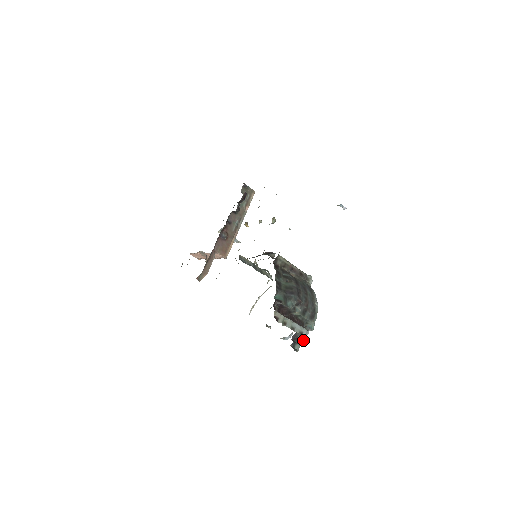
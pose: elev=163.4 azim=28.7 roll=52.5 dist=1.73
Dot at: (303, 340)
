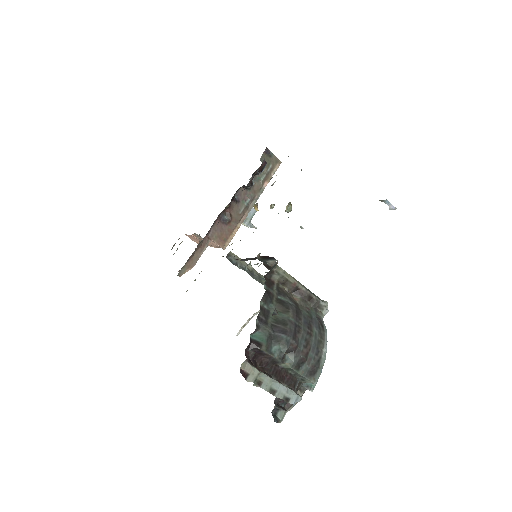
Dot at: occluded
